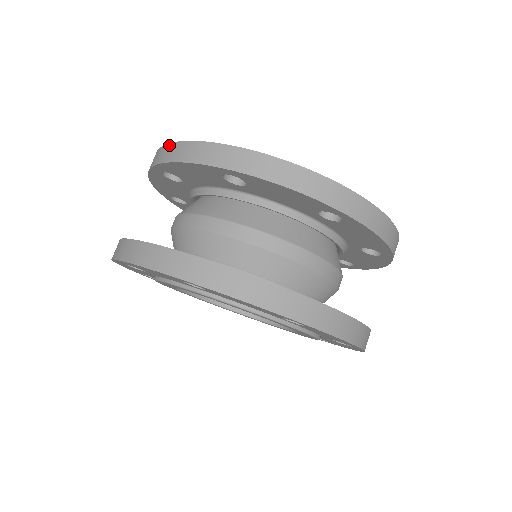
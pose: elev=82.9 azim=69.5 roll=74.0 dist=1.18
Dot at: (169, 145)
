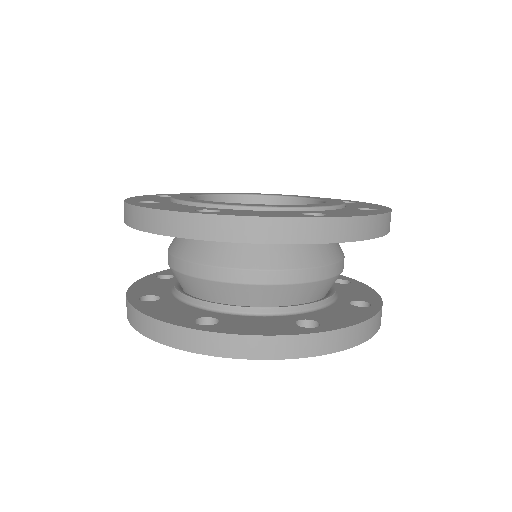
Dot at: (132, 208)
